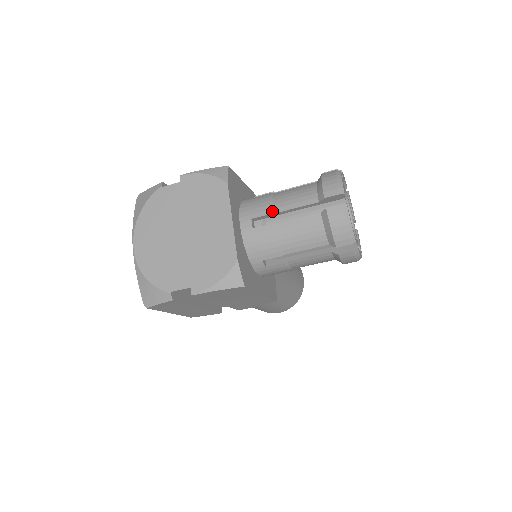
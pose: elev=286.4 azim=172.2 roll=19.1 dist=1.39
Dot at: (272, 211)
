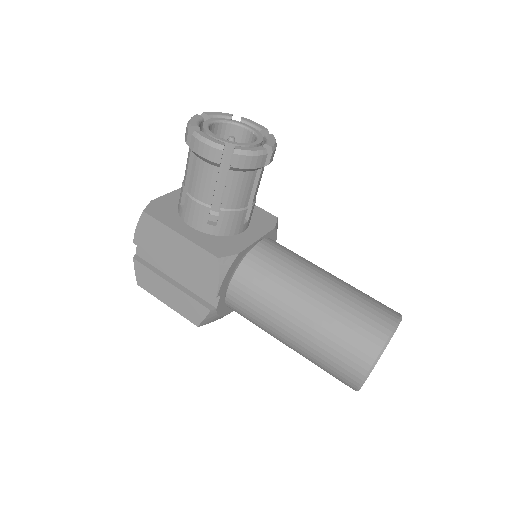
Dot at: occluded
